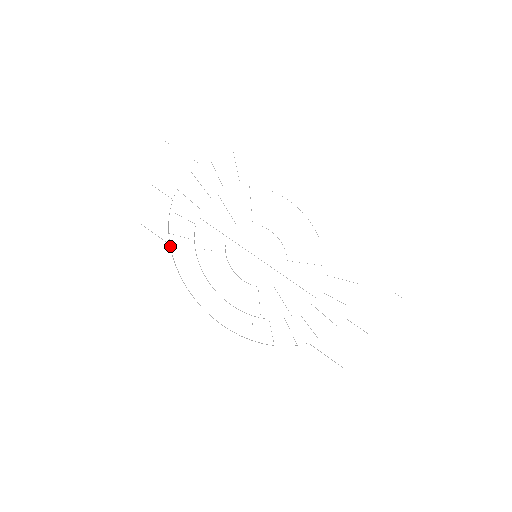
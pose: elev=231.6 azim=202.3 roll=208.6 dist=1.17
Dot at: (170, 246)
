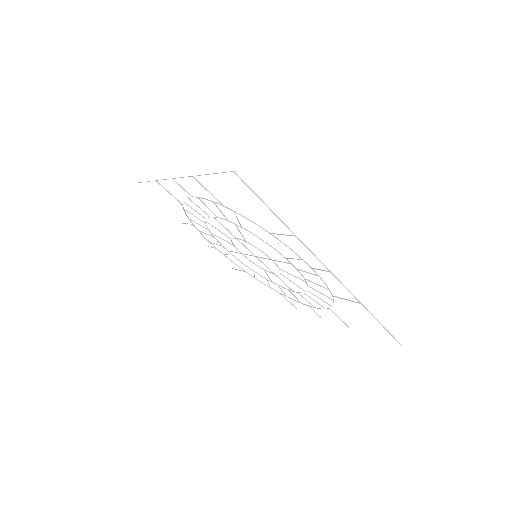
Dot at: (182, 205)
